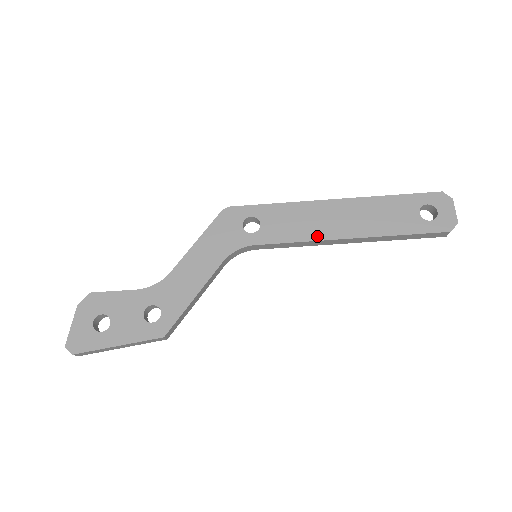
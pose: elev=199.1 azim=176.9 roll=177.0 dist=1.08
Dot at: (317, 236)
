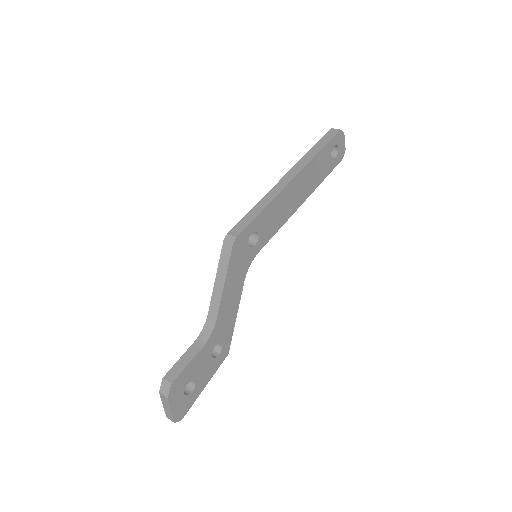
Dot at: (289, 215)
